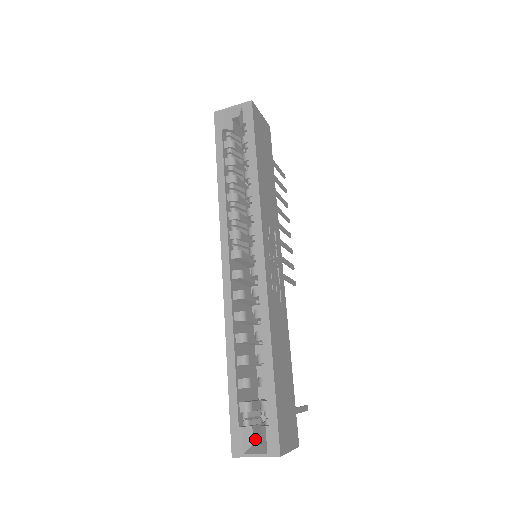
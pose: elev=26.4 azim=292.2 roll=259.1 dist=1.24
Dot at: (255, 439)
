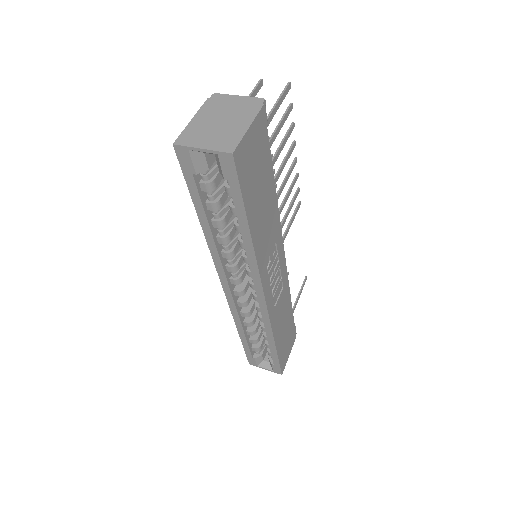
Dot at: (264, 356)
